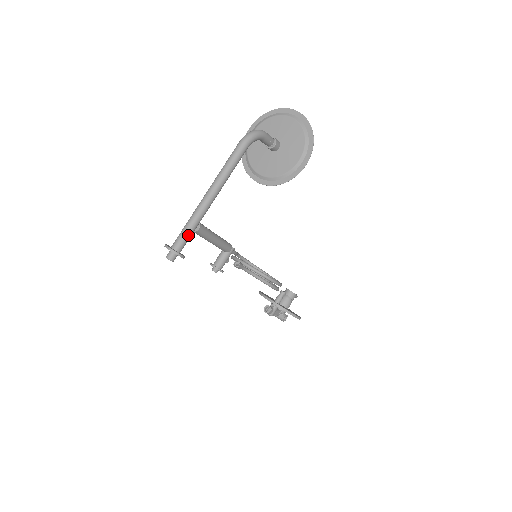
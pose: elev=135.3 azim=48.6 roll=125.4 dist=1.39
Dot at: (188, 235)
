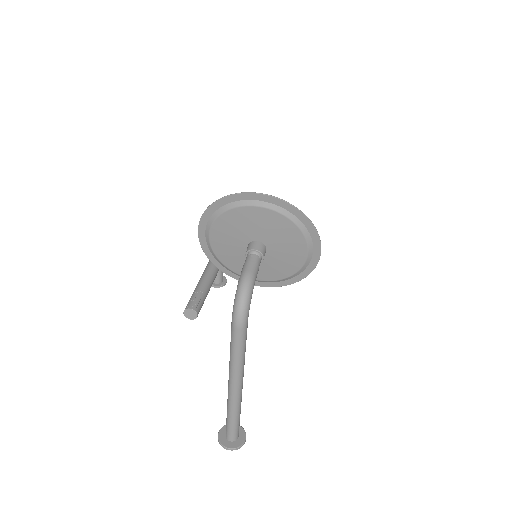
Dot at: (238, 425)
